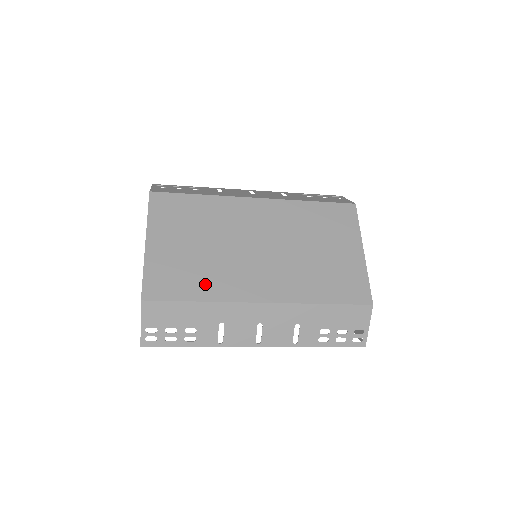
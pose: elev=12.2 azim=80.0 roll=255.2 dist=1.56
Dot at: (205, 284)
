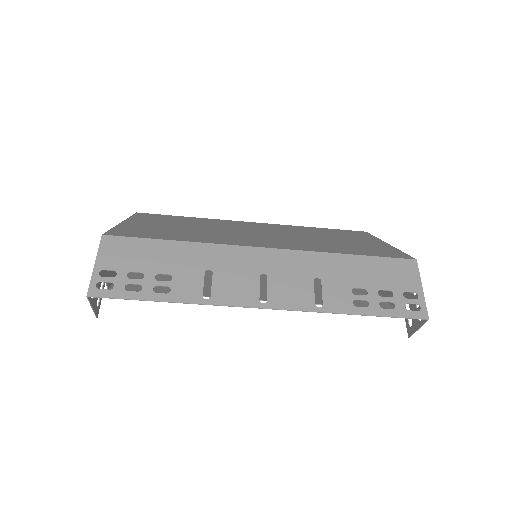
Dot at: (189, 237)
